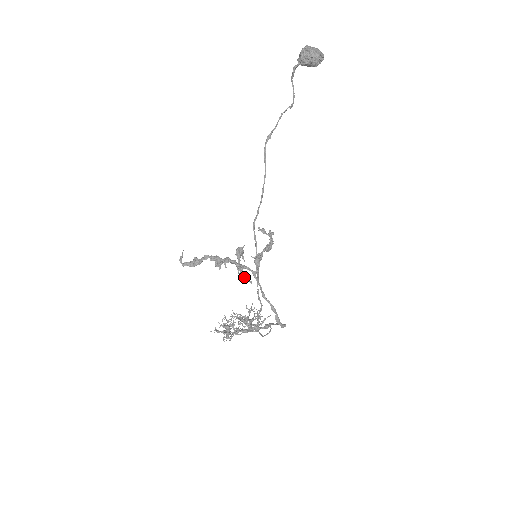
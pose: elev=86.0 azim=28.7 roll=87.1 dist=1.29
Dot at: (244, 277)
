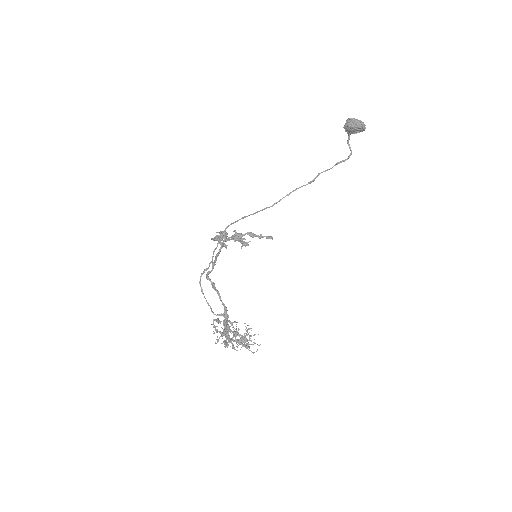
Dot at: (220, 241)
